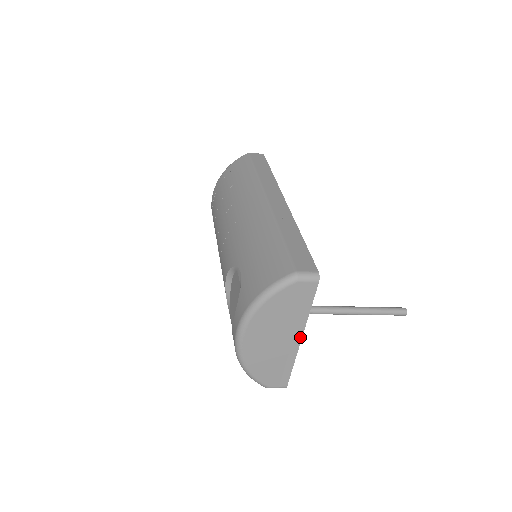
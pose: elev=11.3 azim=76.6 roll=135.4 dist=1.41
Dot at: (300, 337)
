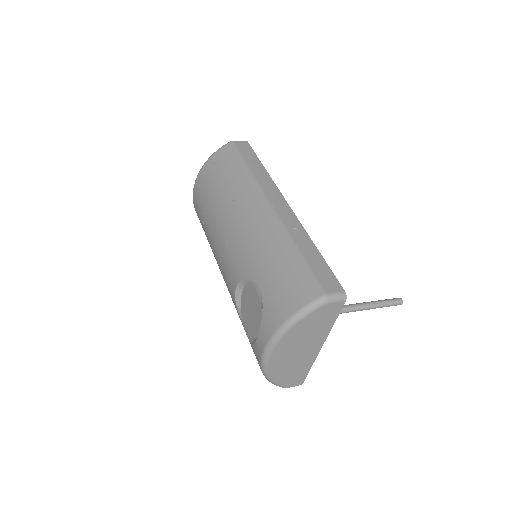
Dot at: (321, 345)
